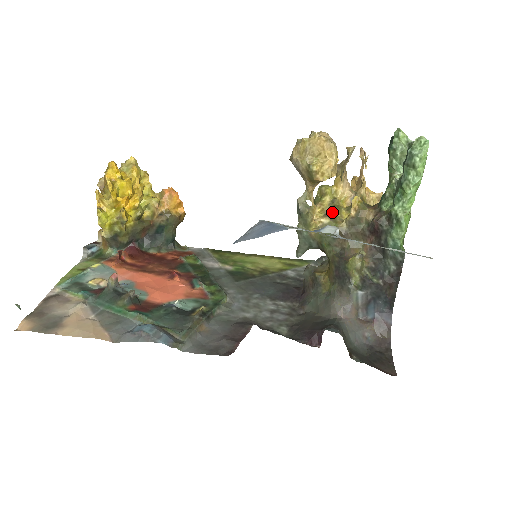
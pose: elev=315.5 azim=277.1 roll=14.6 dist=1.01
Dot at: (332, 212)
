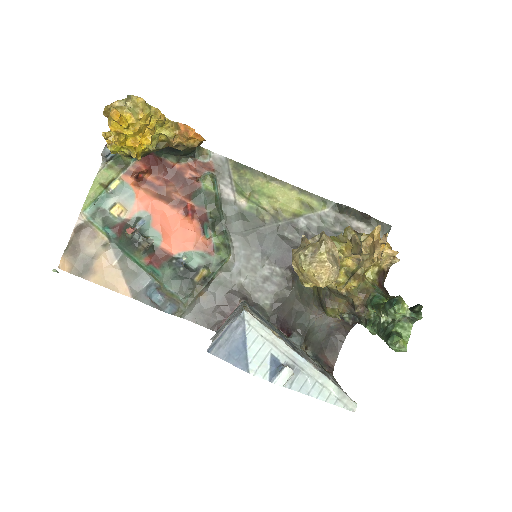
Dot at: occluded
